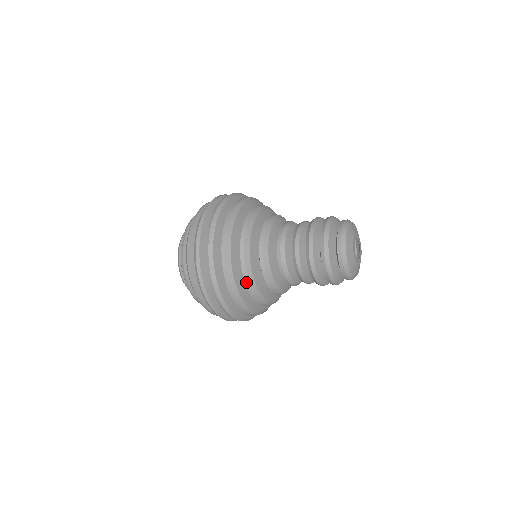
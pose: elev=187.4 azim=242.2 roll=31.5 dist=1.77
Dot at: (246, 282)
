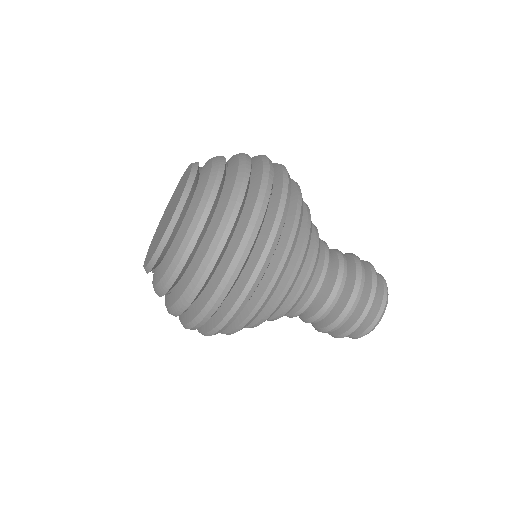
Dot at: (308, 225)
